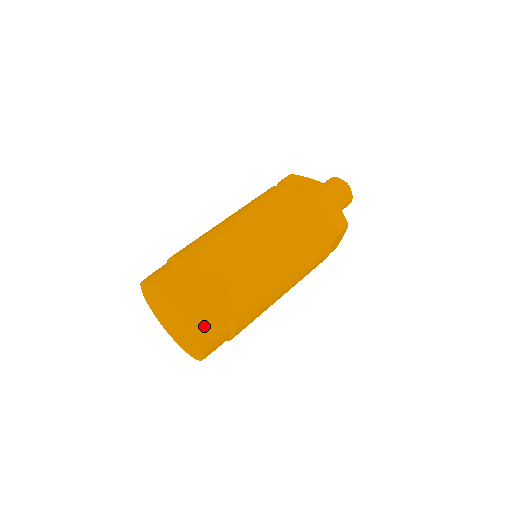
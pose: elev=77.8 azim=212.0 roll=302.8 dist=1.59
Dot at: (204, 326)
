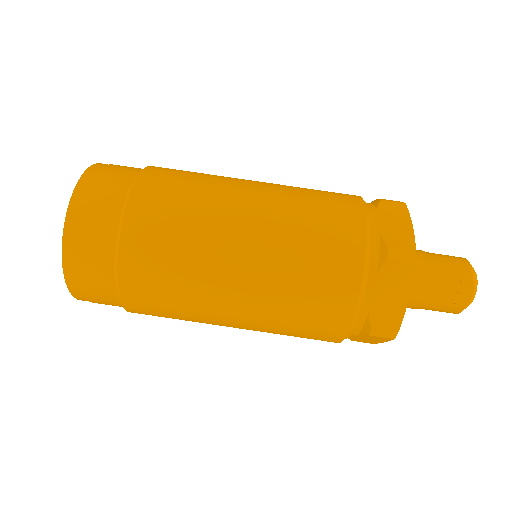
Dot at: (80, 270)
